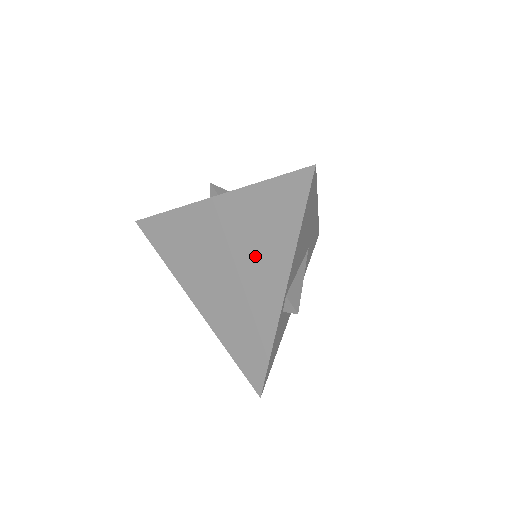
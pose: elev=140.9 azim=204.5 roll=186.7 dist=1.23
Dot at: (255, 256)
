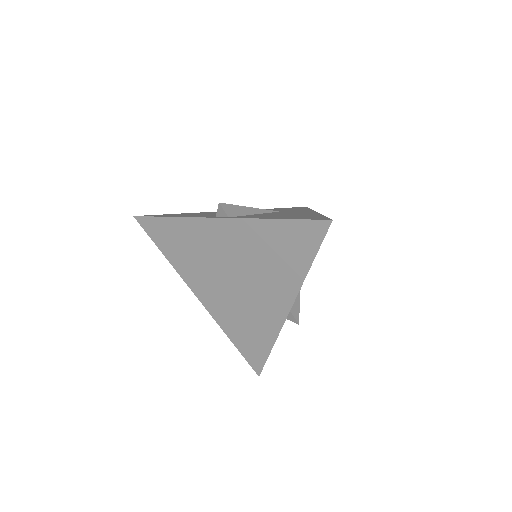
Dot at: (263, 277)
